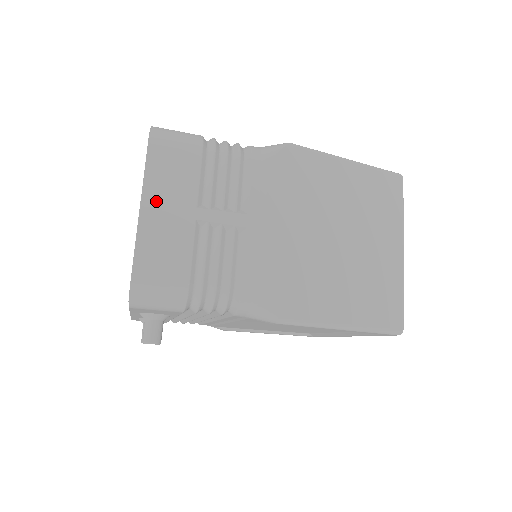
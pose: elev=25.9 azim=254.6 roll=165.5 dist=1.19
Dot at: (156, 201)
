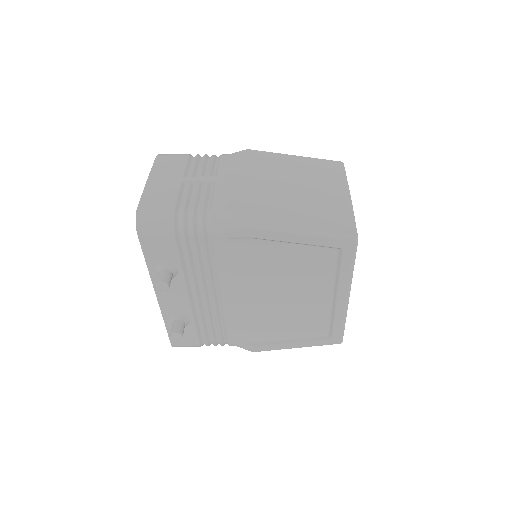
Dot at: (157, 177)
